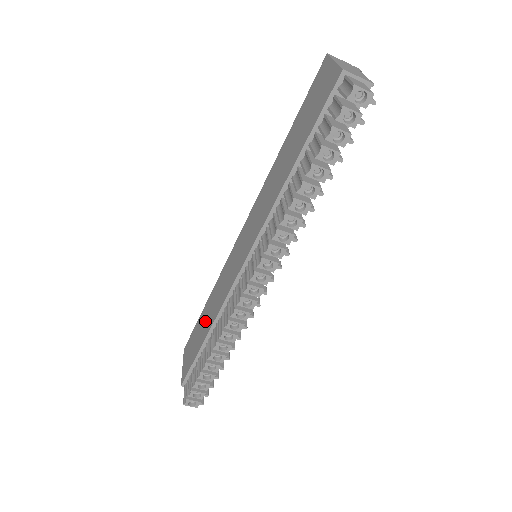
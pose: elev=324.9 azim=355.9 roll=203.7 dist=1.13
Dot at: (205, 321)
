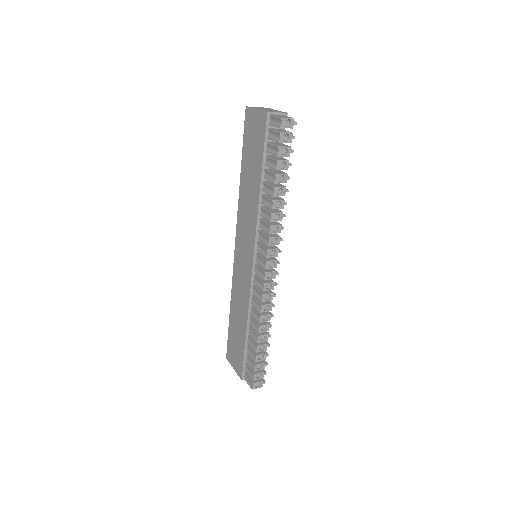
Dot at: (238, 323)
